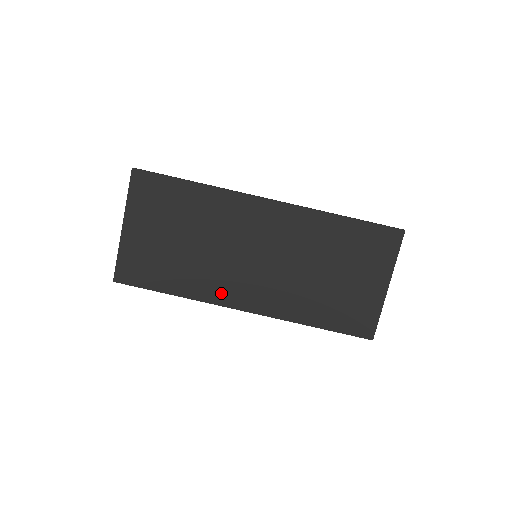
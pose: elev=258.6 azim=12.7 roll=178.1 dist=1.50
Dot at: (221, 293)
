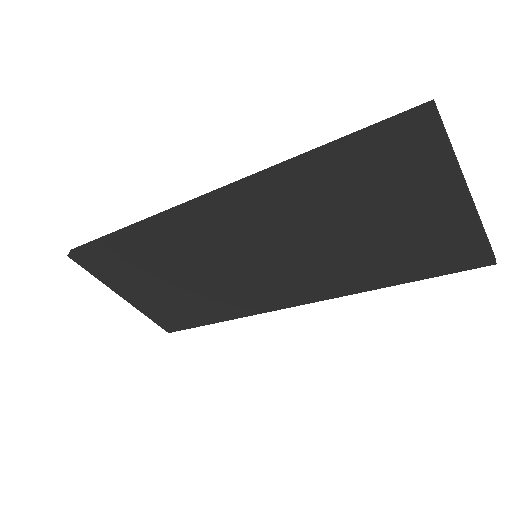
Dot at: (259, 303)
